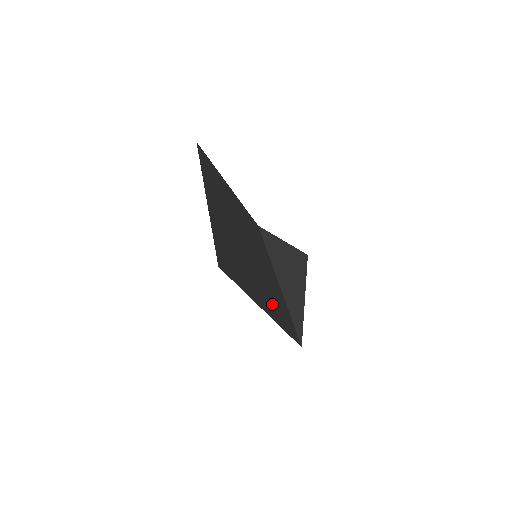
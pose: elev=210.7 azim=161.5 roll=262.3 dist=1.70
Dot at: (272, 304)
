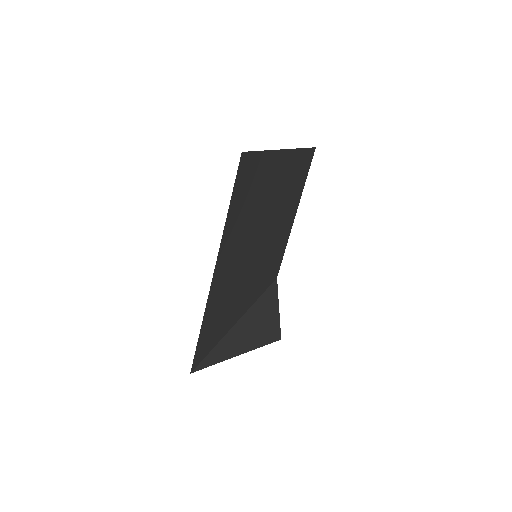
Dot at: (222, 291)
